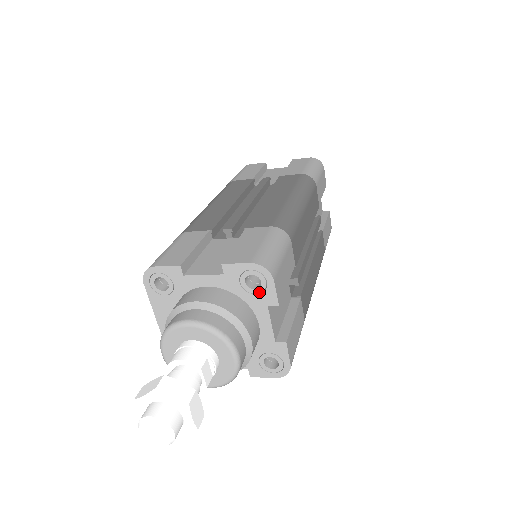
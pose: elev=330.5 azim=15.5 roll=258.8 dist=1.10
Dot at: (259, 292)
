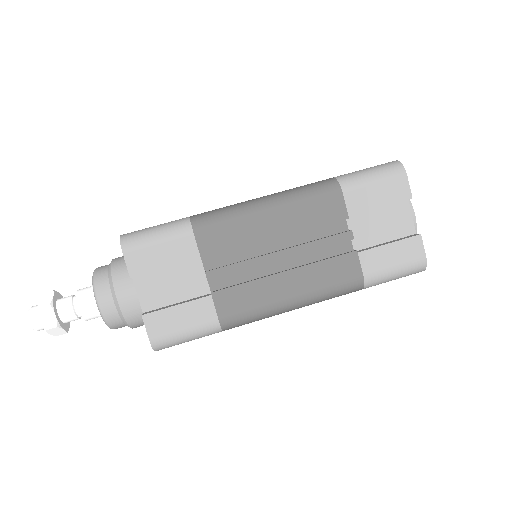
Dot at: occluded
